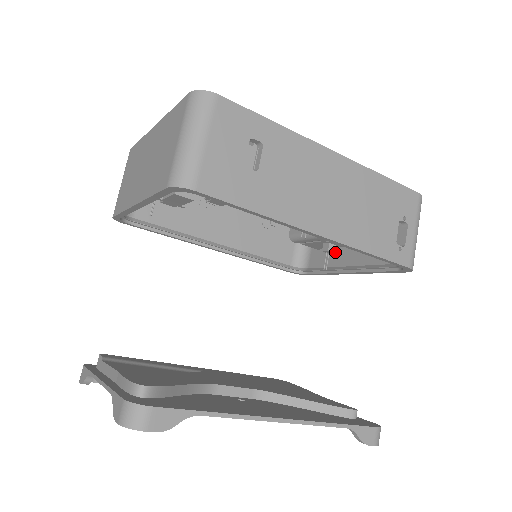
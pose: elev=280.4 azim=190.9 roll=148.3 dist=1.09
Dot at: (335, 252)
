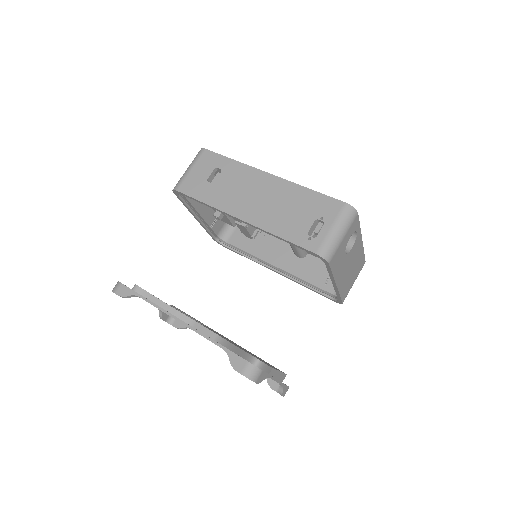
Dot at: occluded
